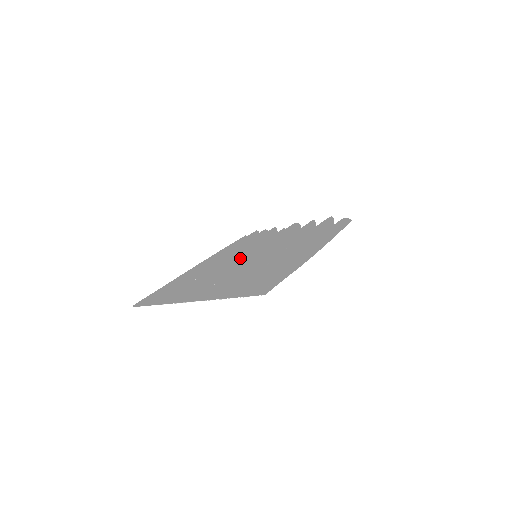
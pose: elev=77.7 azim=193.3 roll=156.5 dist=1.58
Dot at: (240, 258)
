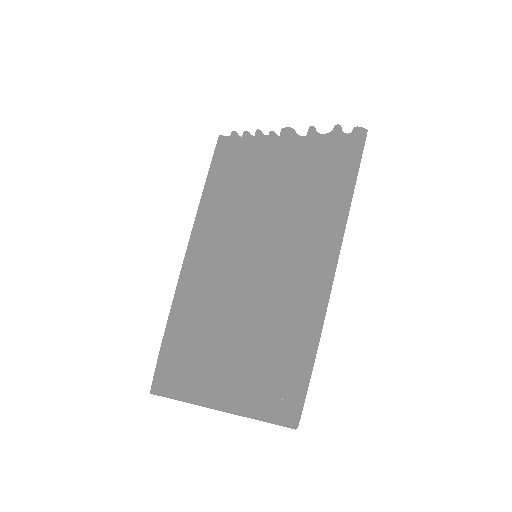
Dot at: (238, 265)
